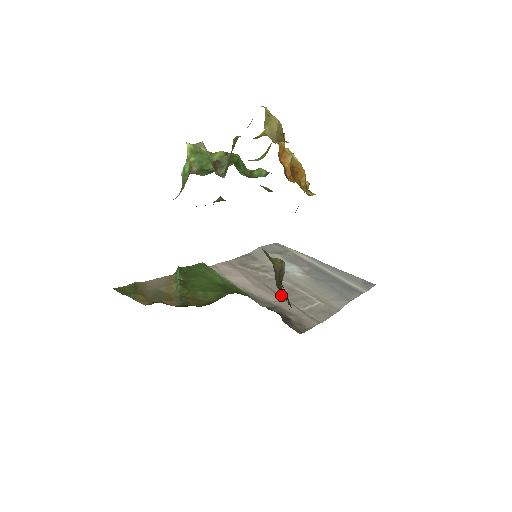
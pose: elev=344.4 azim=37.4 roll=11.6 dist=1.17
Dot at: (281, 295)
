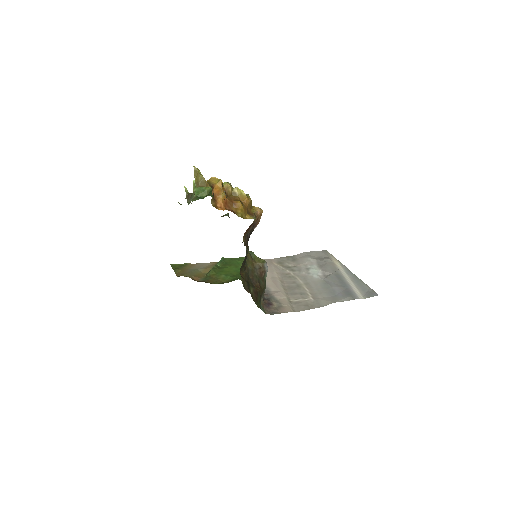
Dot at: (286, 288)
